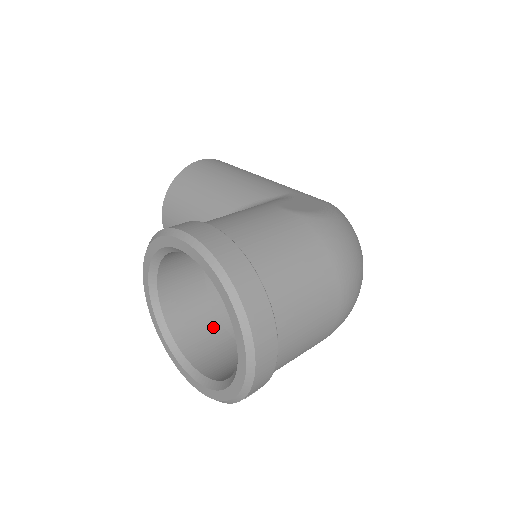
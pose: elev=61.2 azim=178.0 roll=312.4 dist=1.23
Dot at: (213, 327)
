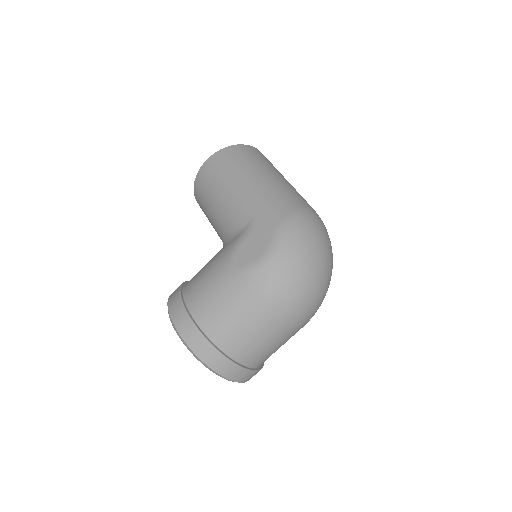
Dot at: occluded
